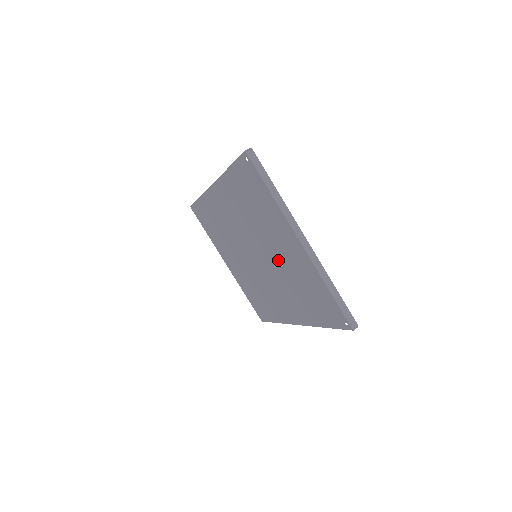
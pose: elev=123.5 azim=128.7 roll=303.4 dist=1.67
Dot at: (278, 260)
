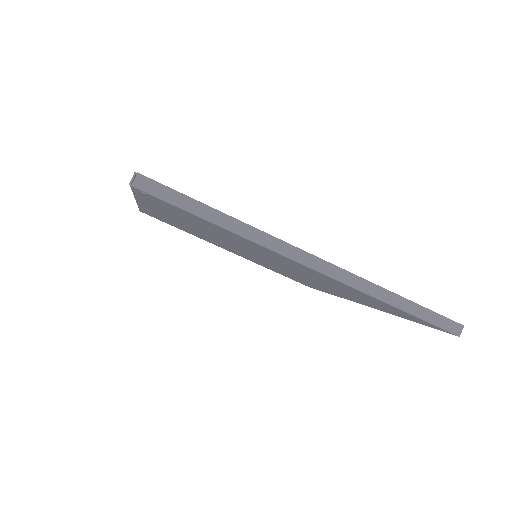
Dot at: occluded
